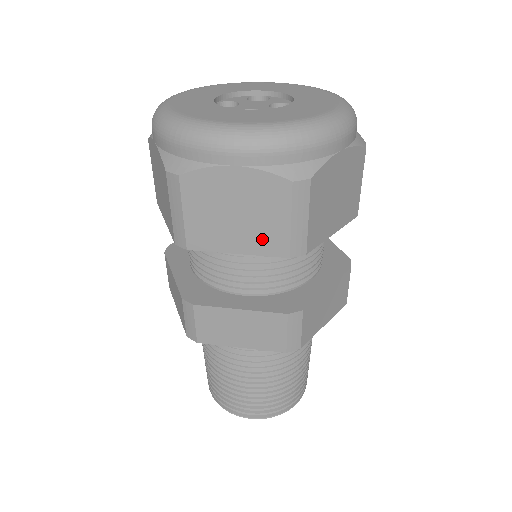
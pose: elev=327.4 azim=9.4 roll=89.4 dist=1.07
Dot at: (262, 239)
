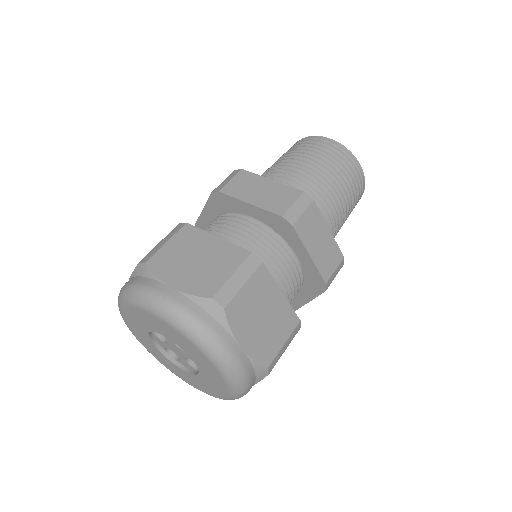
Dot at: occluded
